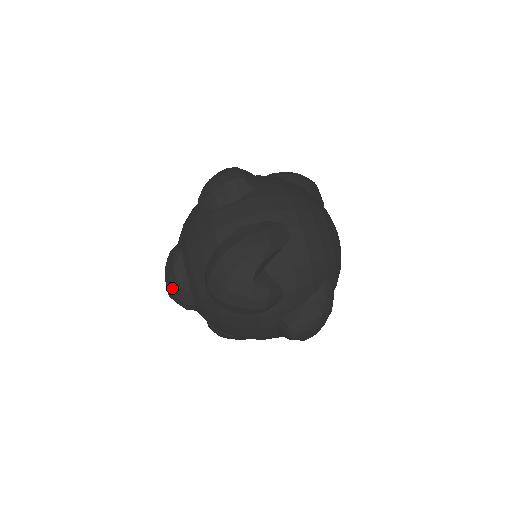
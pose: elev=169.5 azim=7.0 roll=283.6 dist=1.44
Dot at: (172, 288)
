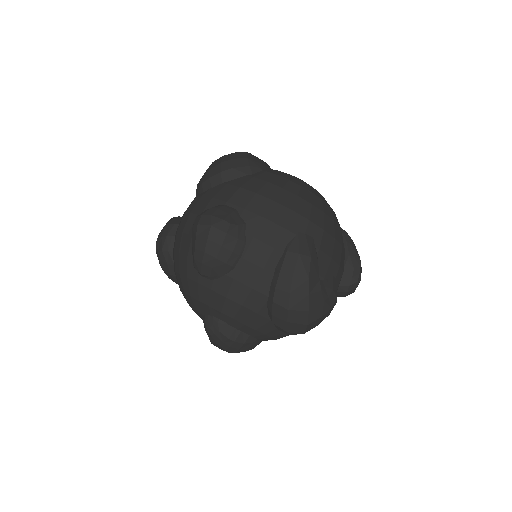
Dot at: (237, 350)
